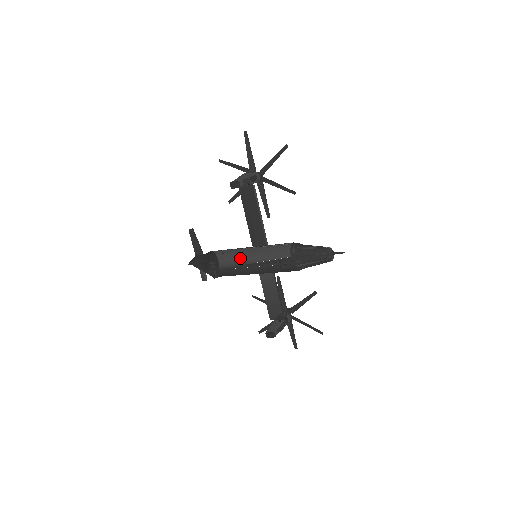
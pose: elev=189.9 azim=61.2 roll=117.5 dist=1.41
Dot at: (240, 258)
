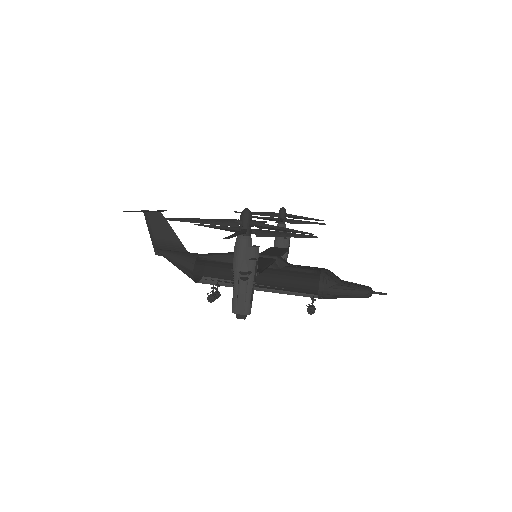
Dot at: occluded
